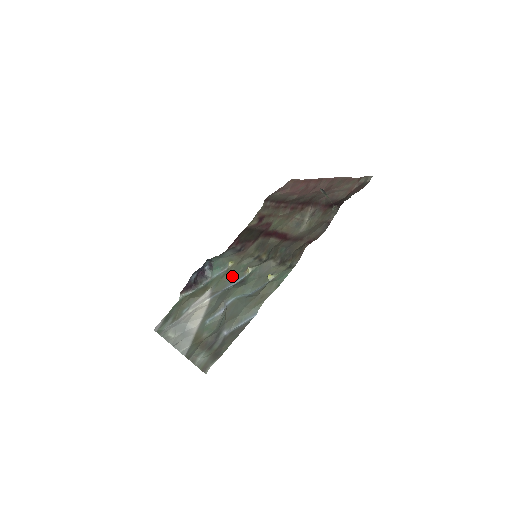
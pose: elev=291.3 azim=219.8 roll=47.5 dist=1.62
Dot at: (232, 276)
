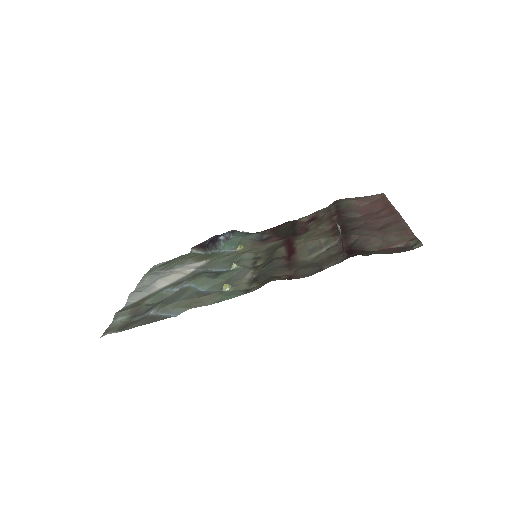
Dot at: (225, 261)
